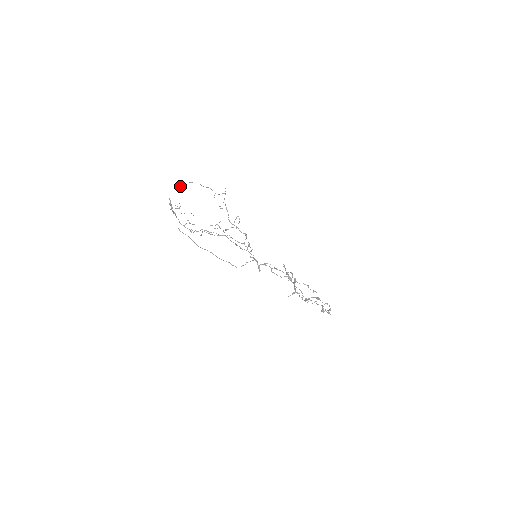
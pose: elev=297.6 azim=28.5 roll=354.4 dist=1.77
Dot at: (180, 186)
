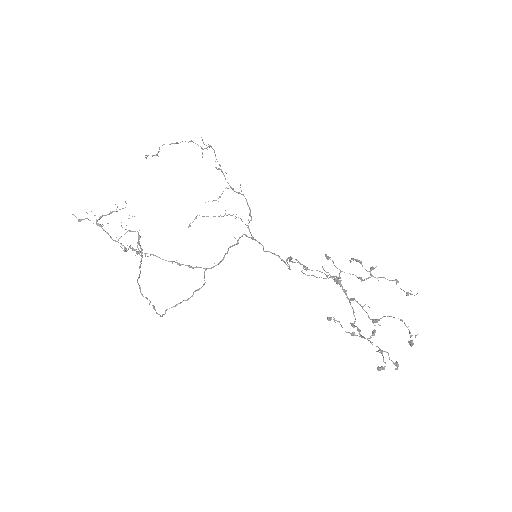
Dot at: occluded
